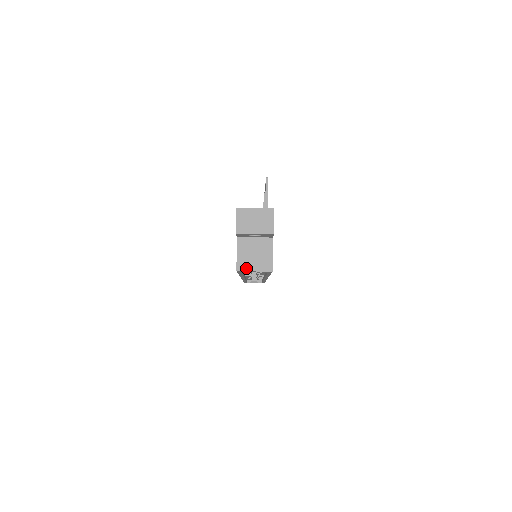
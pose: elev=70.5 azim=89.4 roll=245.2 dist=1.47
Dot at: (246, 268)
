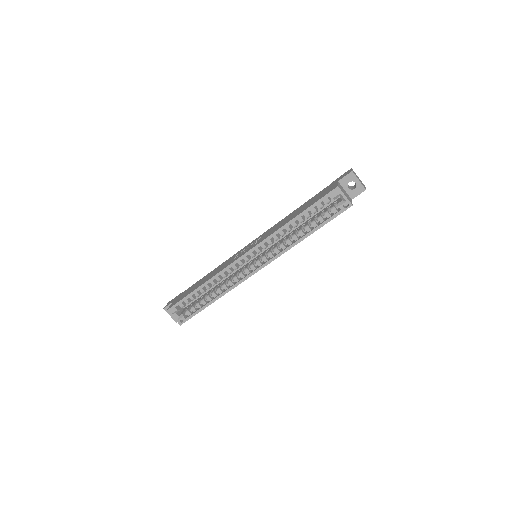
Dot at: (342, 191)
